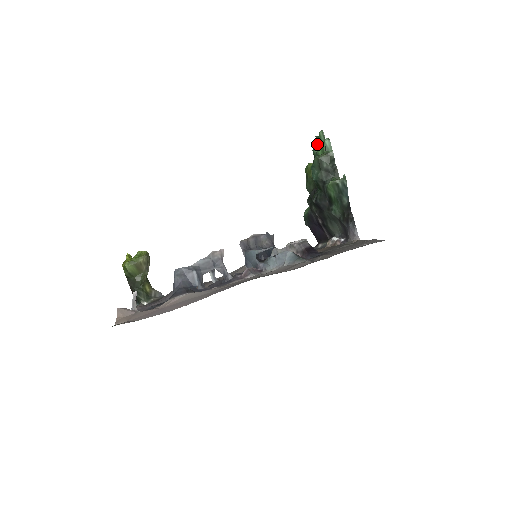
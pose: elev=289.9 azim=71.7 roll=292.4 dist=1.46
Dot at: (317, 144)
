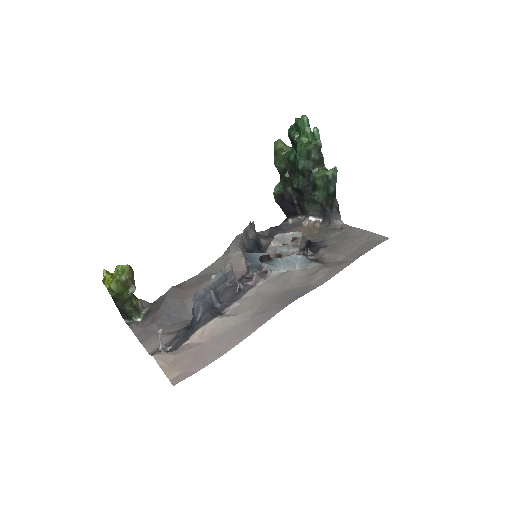
Dot at: (294, 126)
